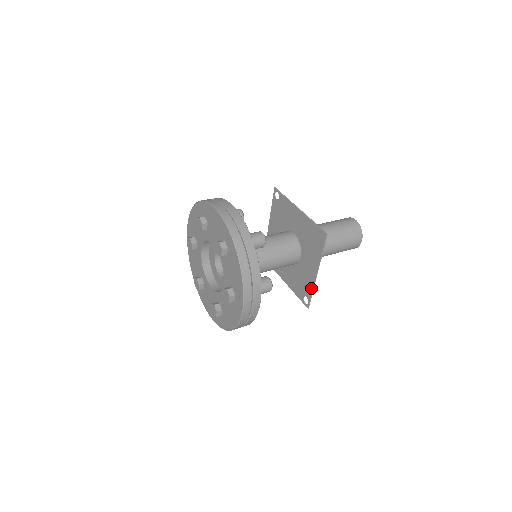
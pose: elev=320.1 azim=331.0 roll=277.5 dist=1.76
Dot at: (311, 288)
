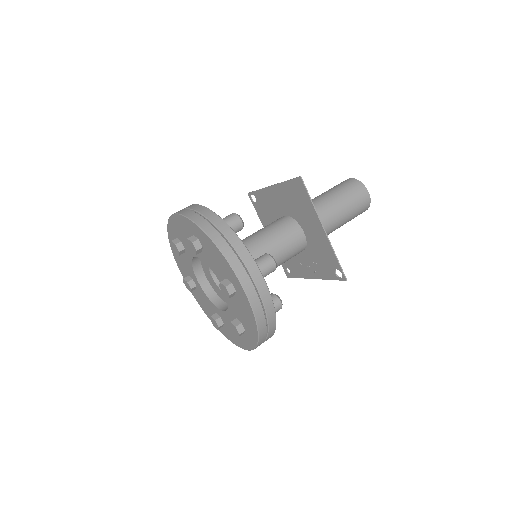
Dot at: (332, 253)
